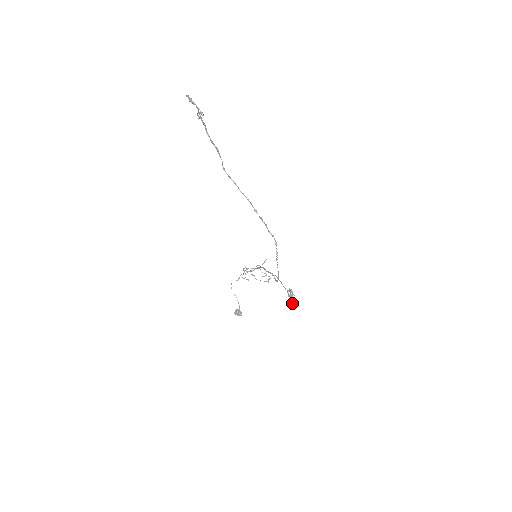
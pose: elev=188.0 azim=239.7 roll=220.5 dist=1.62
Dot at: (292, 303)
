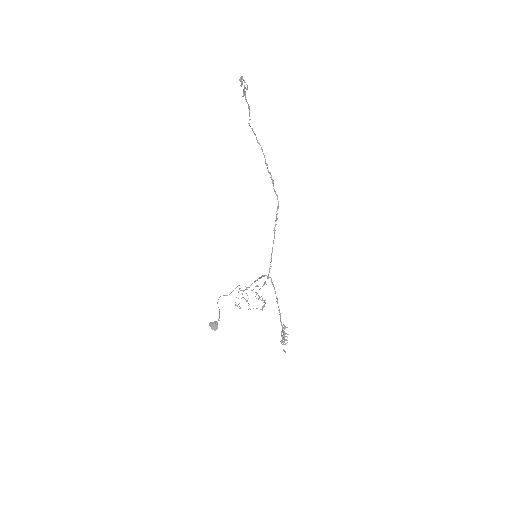
Dot at: occluded
